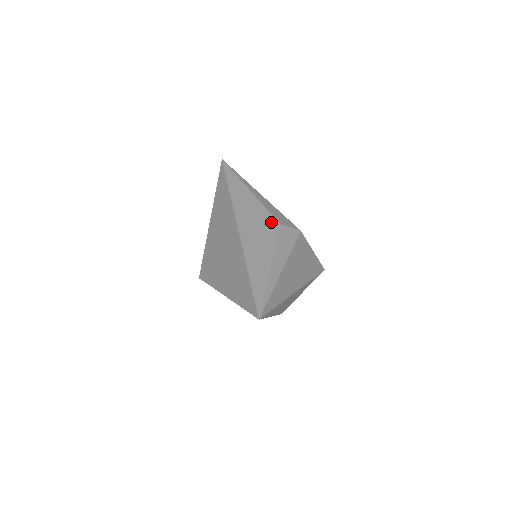
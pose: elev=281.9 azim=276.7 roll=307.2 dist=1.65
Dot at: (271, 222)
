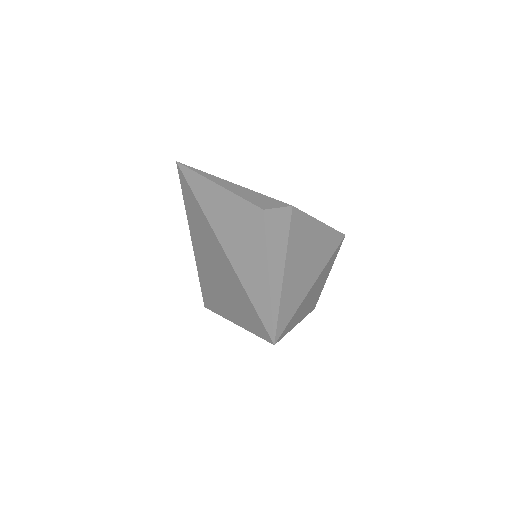
Dot at: (252, 212)
